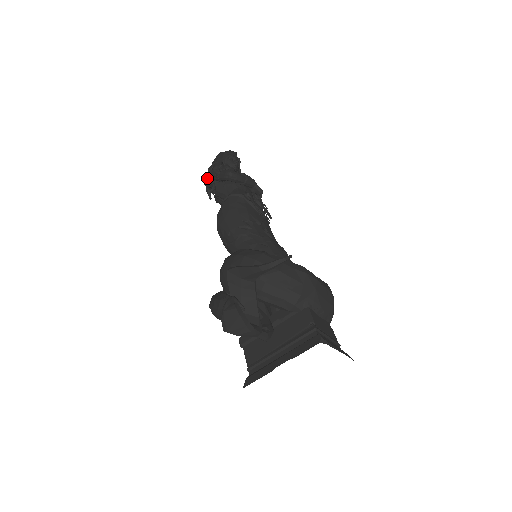
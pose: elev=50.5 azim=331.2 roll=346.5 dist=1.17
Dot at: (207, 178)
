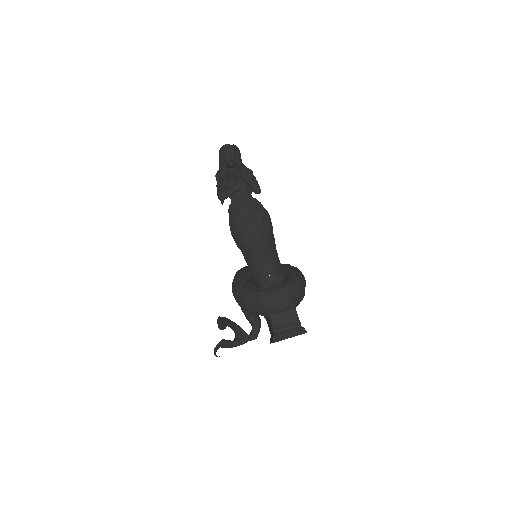
Dot at: occluded
